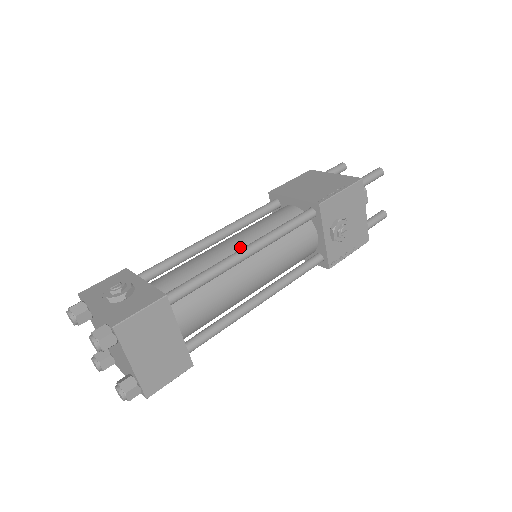
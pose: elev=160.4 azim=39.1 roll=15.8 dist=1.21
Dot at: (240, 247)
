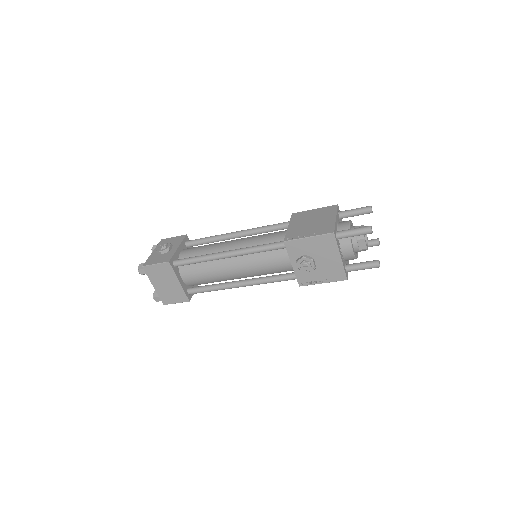
Dot at: (233, 248)
